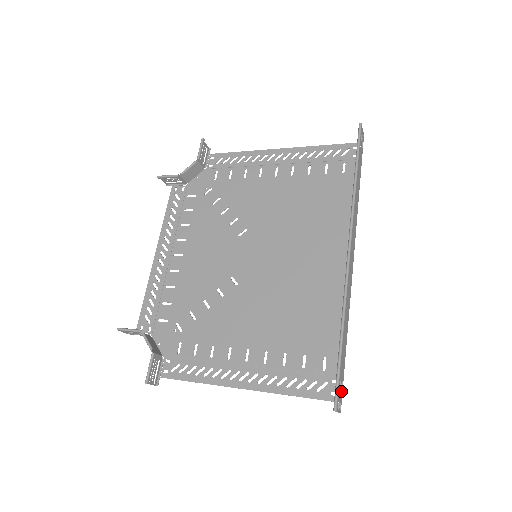
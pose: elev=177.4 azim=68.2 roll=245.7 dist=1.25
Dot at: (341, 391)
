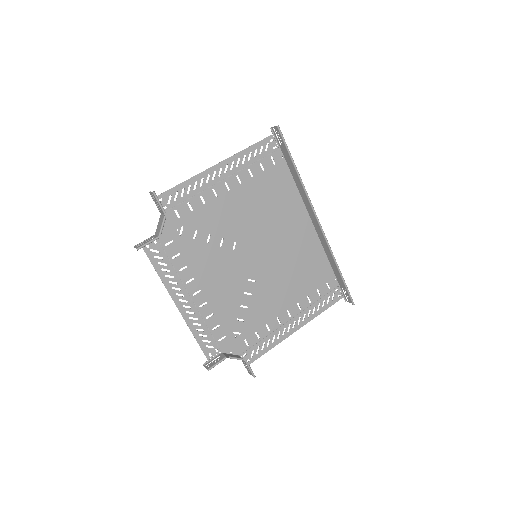
Dot at: (343, 292)
